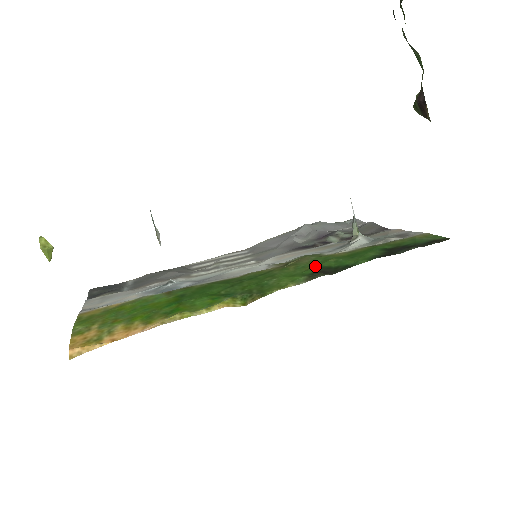
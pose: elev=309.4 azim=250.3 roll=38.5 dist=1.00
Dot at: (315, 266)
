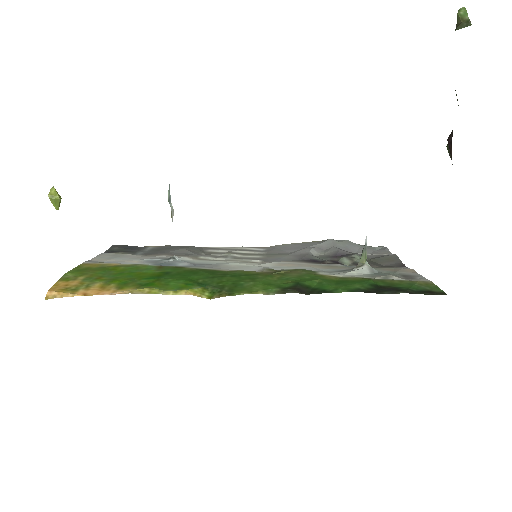
Dot at: (296, 281)
